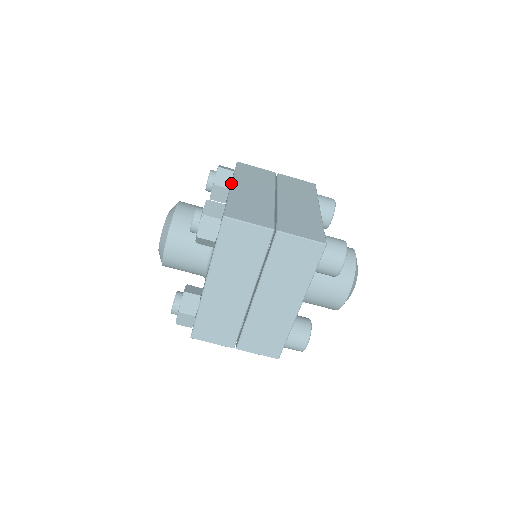
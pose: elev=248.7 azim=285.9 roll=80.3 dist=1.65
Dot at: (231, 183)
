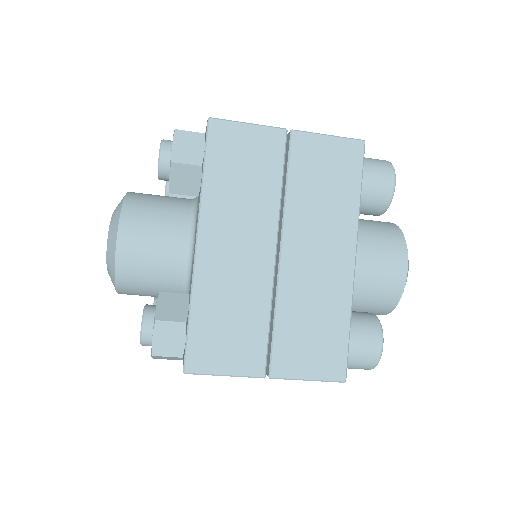
Dot at: (196, 234)
